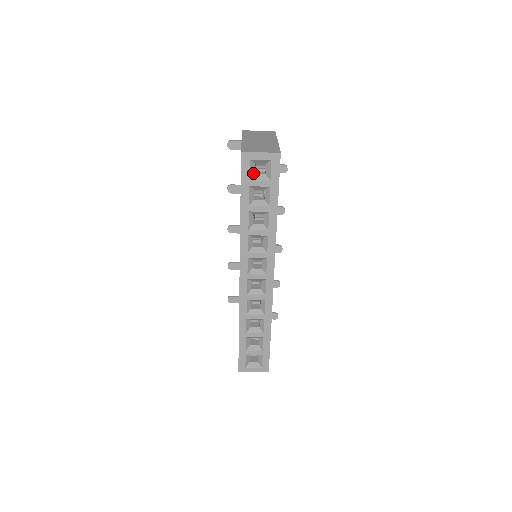
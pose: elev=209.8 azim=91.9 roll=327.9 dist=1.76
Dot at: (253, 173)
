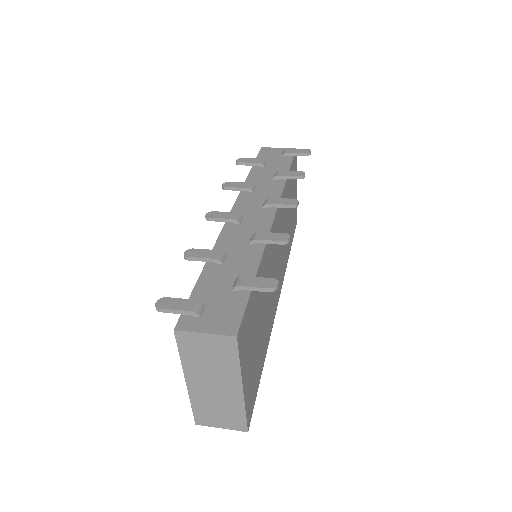
Dot at: occluded
